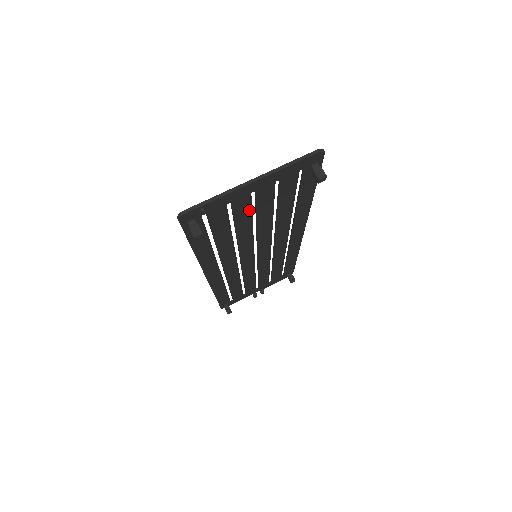
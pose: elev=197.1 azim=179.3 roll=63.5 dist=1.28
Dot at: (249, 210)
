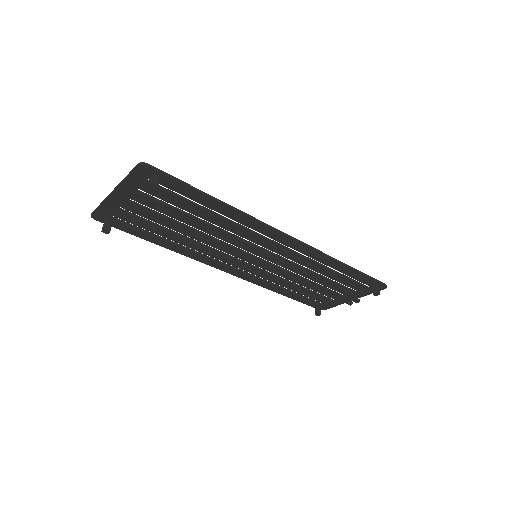
Dot at: (153, 213)
